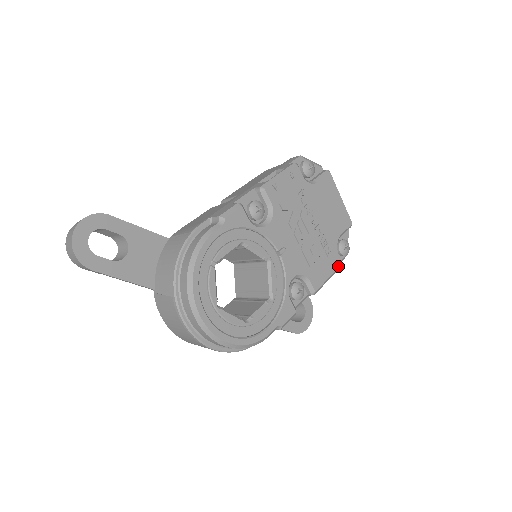
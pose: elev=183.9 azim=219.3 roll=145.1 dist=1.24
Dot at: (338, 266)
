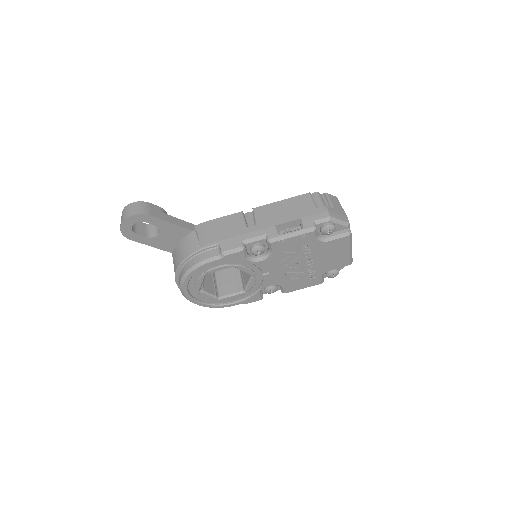
Dot at: (317, 284)
